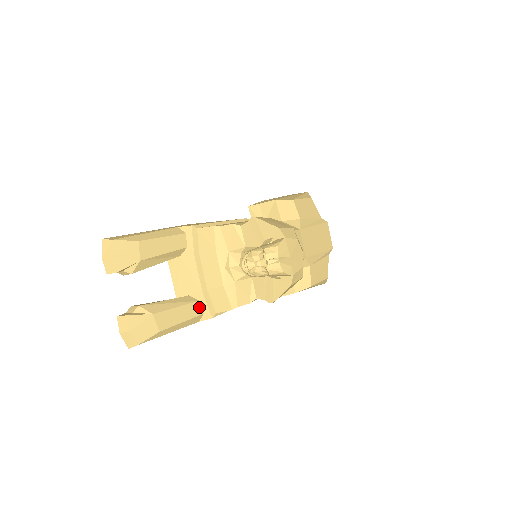
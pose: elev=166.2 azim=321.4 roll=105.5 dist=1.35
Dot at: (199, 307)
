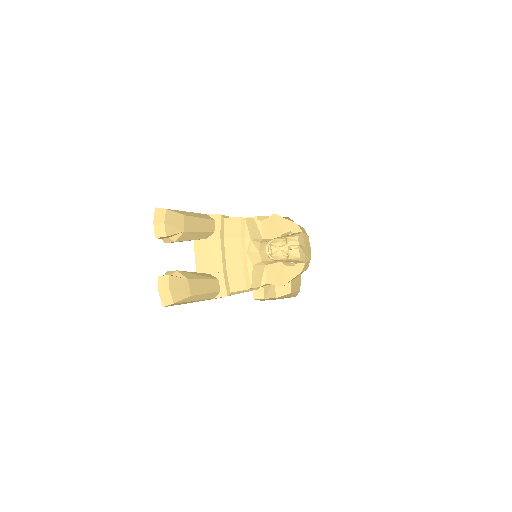
Dot at: (218, 285)
